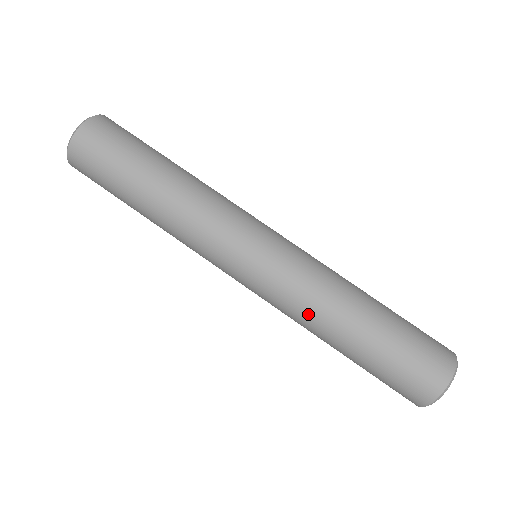
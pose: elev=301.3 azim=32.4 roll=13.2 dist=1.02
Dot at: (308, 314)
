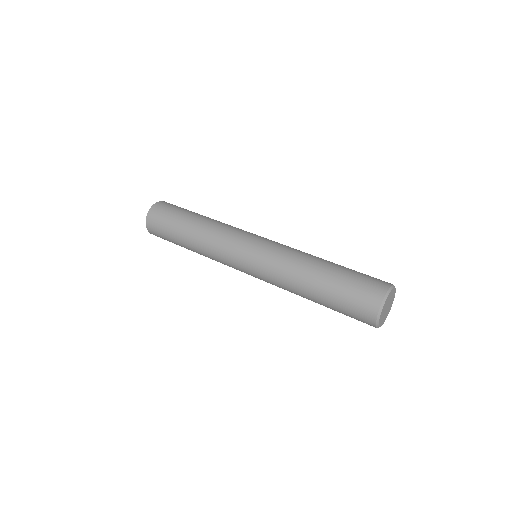
Dot at: (286, 287)
